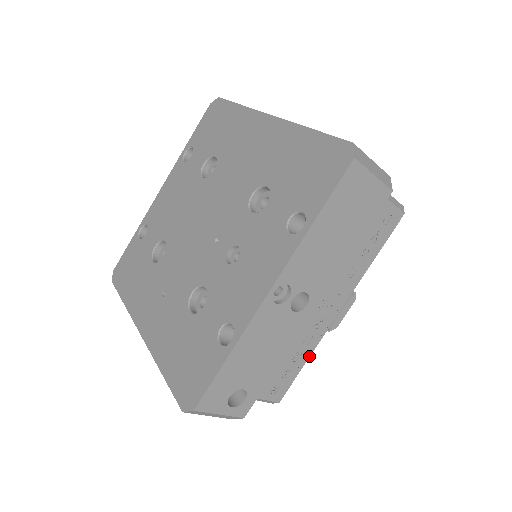
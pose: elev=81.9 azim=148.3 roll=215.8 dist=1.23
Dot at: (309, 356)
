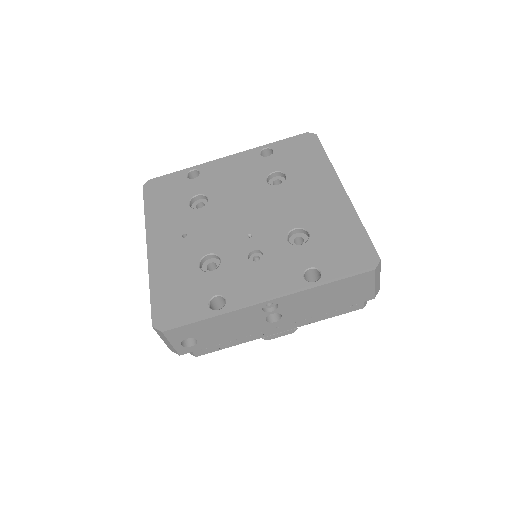
Dot at: (238, 344)
